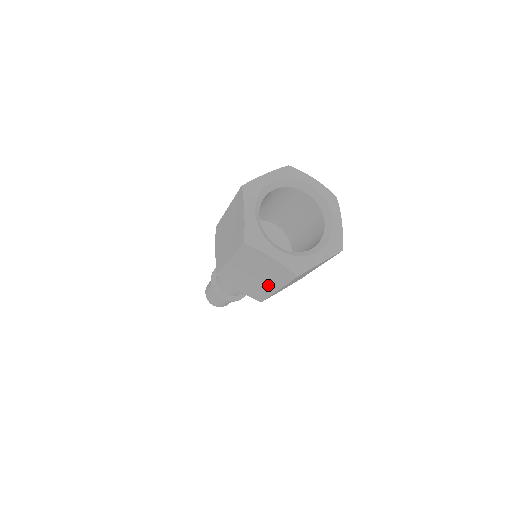
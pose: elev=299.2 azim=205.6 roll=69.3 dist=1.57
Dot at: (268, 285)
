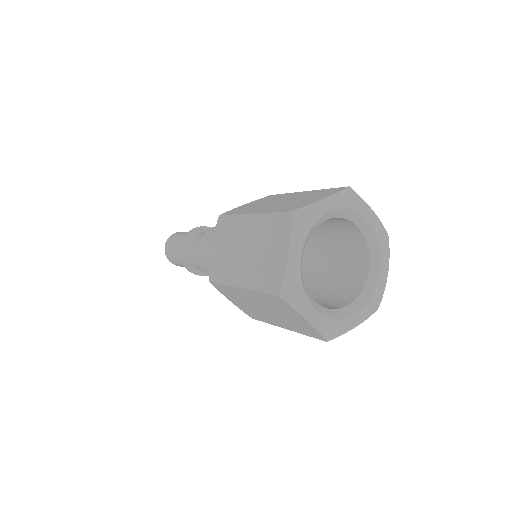
Dot at: occluded
